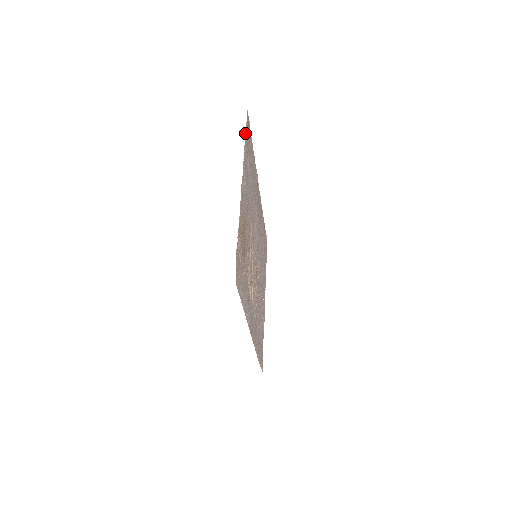
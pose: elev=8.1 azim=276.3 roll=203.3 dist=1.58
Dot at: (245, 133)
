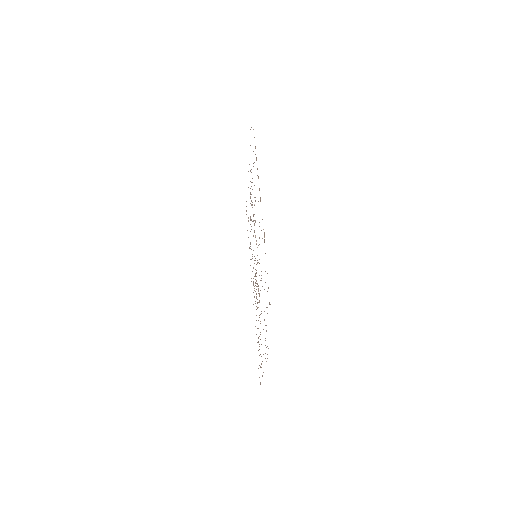
Dot at: occluded
